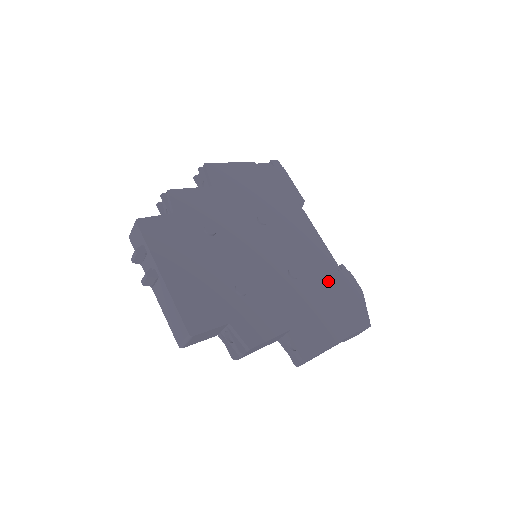
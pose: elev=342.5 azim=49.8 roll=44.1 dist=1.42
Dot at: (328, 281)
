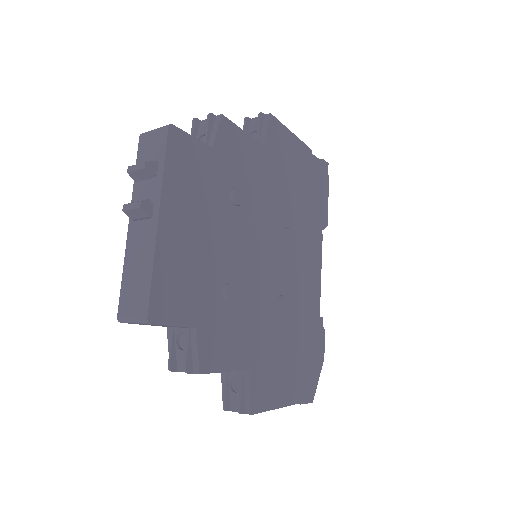
Dot at: (304, 330)
